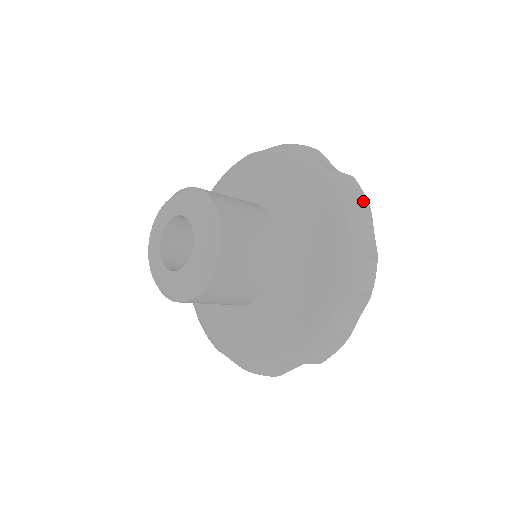
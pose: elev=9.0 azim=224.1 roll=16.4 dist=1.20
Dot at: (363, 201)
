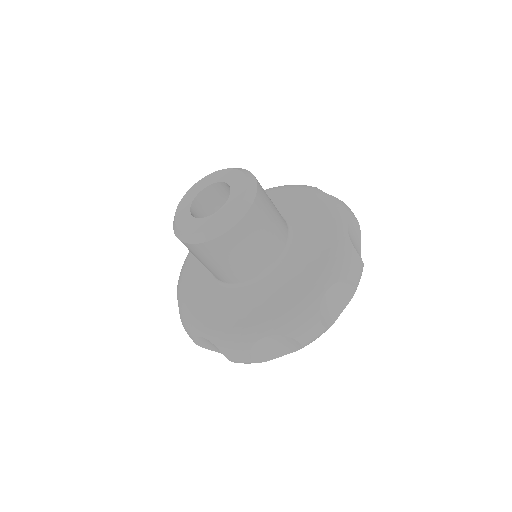
Dot at: (357, 222)
